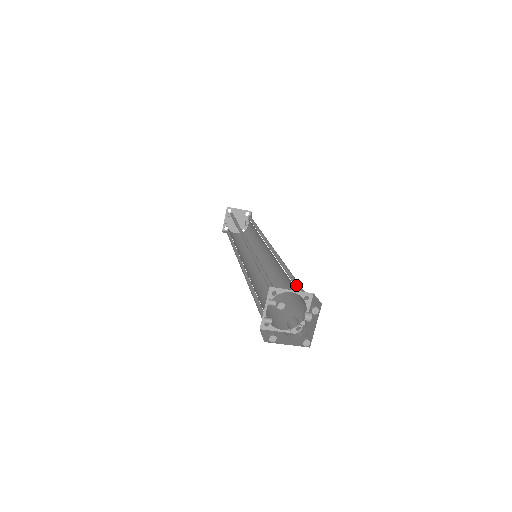
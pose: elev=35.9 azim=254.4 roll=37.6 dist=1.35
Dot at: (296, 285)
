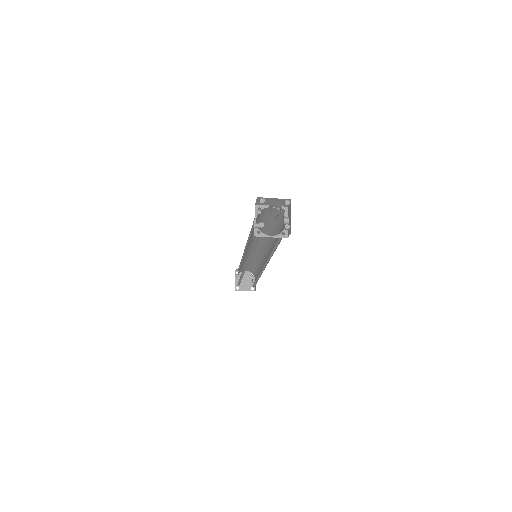
Dot at: (279, 222)
